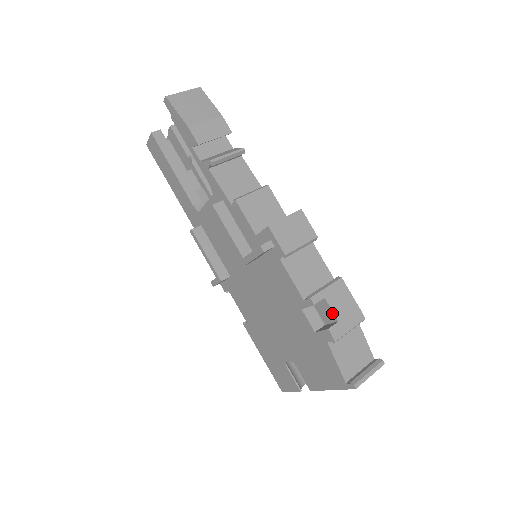
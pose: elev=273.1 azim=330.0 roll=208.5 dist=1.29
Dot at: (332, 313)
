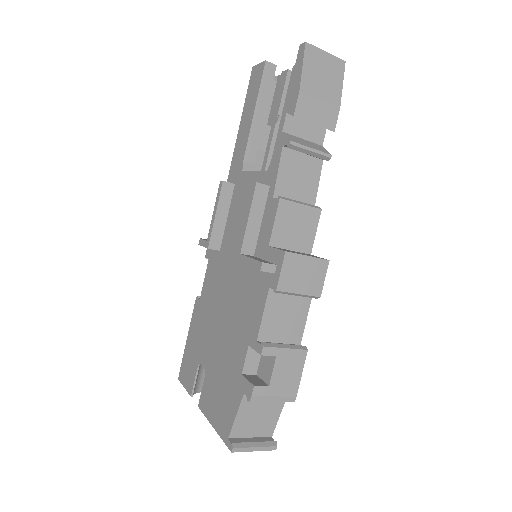
Dot at: (270, 374)
